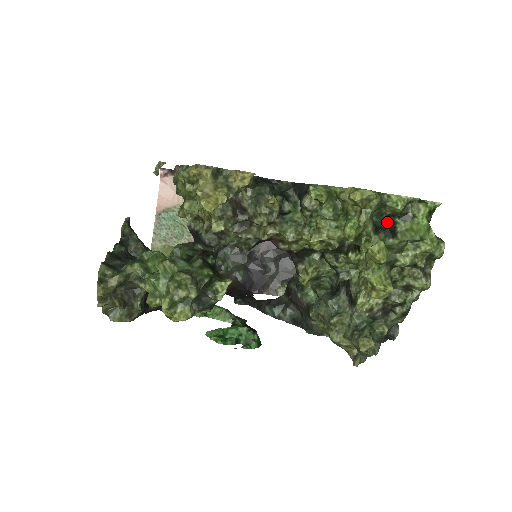
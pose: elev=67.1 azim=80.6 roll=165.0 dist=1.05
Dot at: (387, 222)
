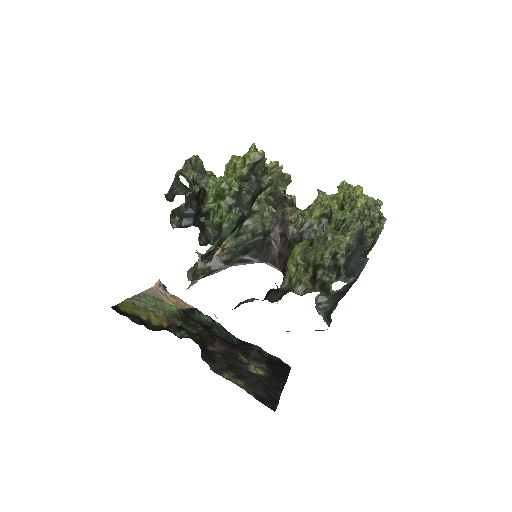
Dot at: occluded
